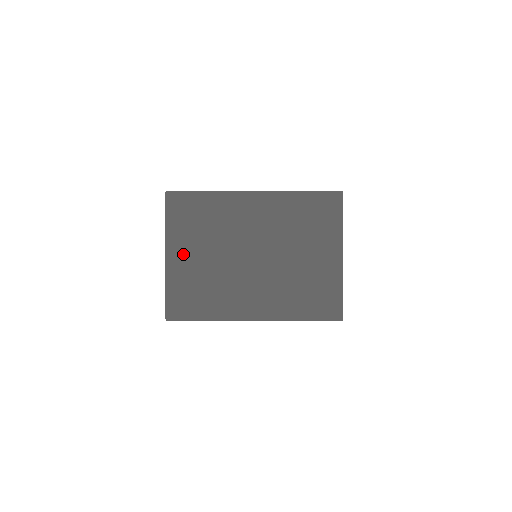
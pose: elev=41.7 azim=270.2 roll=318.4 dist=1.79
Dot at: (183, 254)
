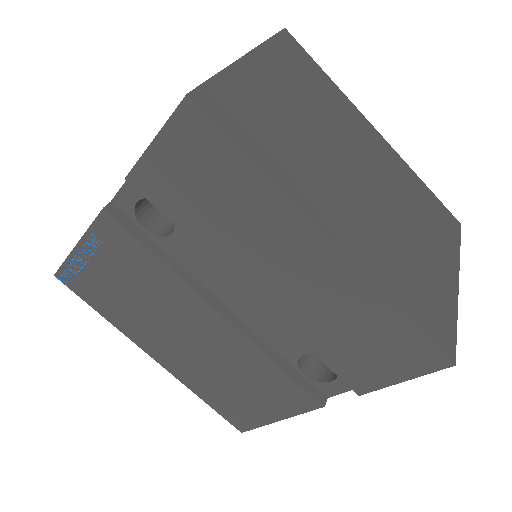
Dot at: (271, 79)
